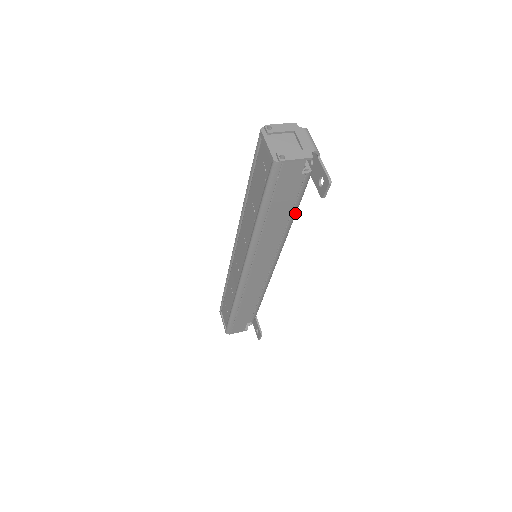
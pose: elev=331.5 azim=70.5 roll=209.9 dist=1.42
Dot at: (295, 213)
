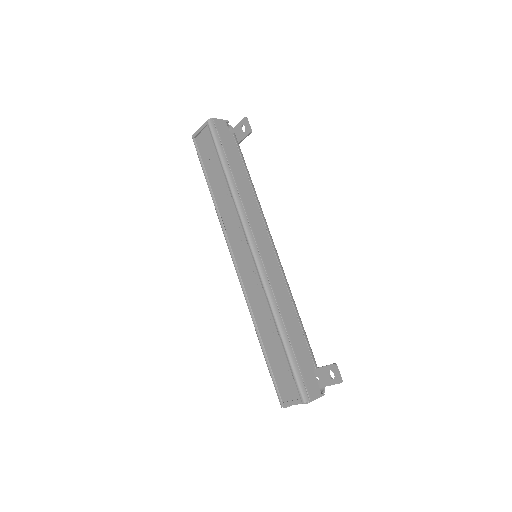
Dot at: (249, 175)
